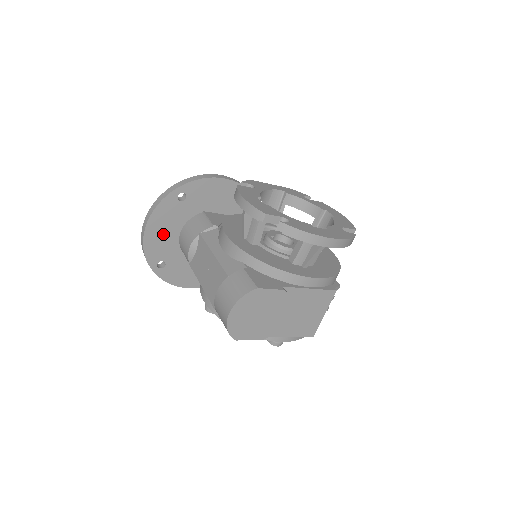
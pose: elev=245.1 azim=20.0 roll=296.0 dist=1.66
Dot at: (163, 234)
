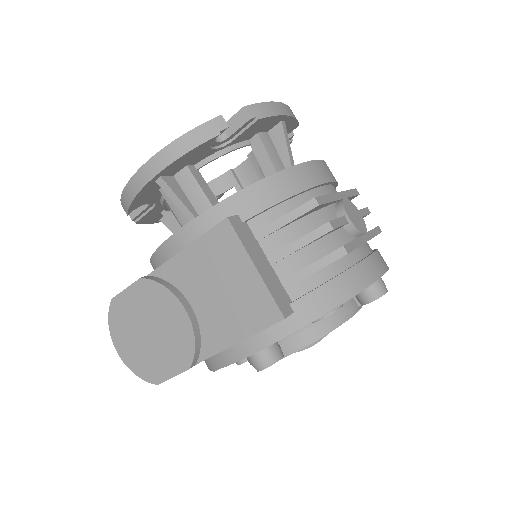
Dot at: occluded
